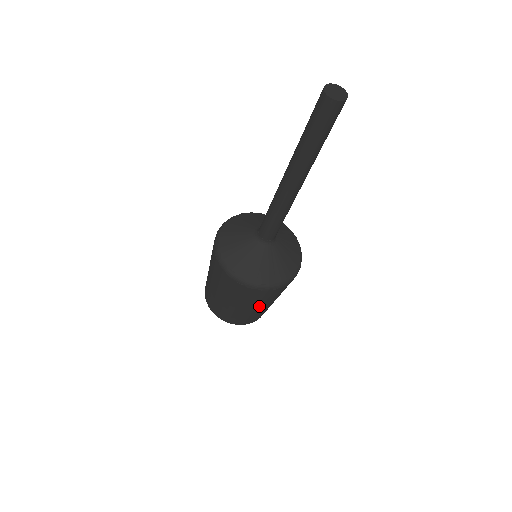
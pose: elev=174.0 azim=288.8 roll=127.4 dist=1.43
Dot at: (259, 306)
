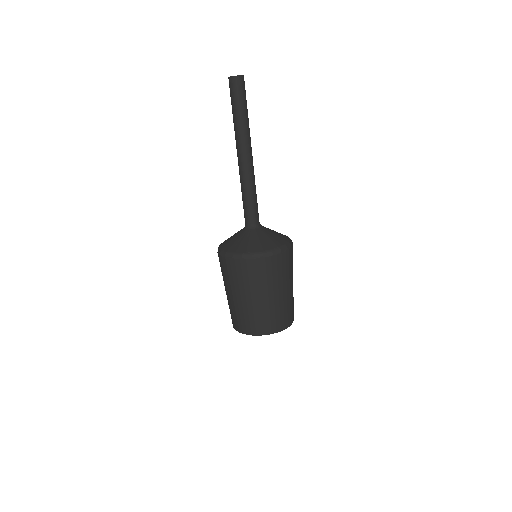
Dot at: (259, 293)
